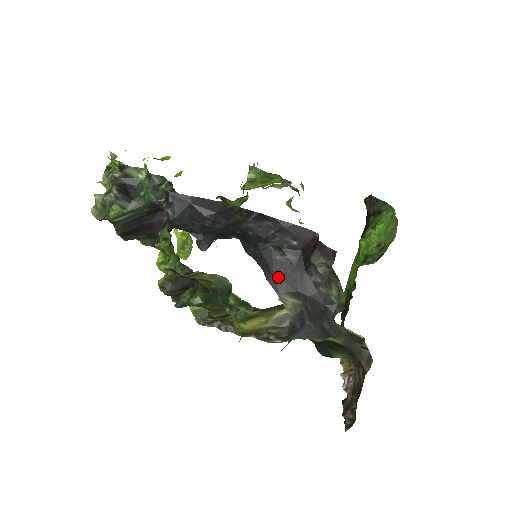
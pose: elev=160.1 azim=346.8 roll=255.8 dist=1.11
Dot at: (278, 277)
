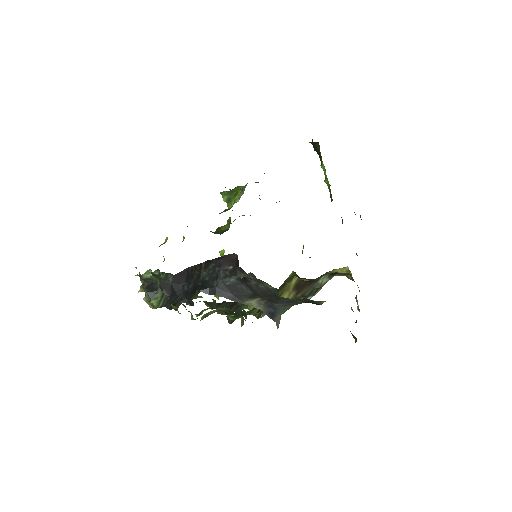
Dot at: (236, 294)
